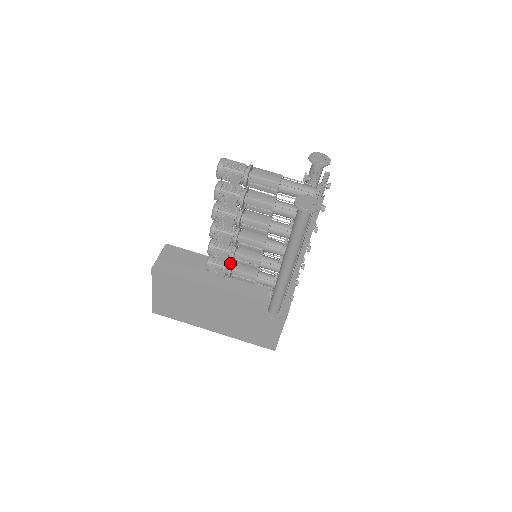
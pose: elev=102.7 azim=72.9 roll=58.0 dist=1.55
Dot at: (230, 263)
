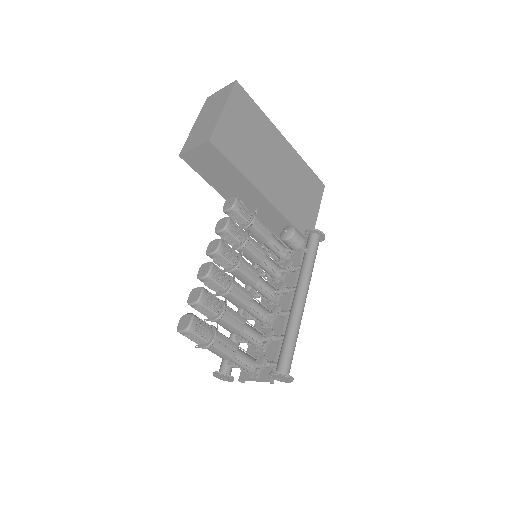
Dot at: (244, 224)
